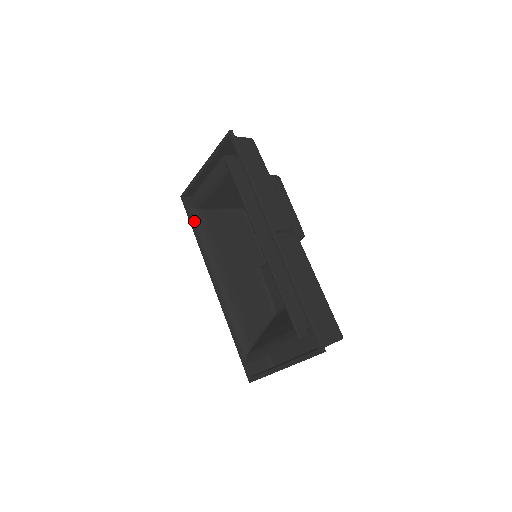
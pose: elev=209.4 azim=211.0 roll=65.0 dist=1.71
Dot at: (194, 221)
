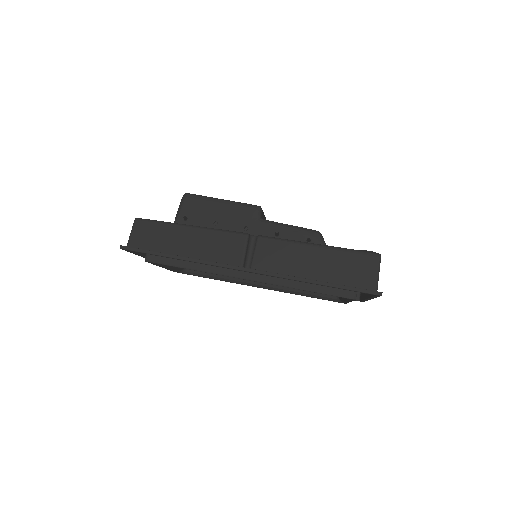
Dot at: (195, 275)
